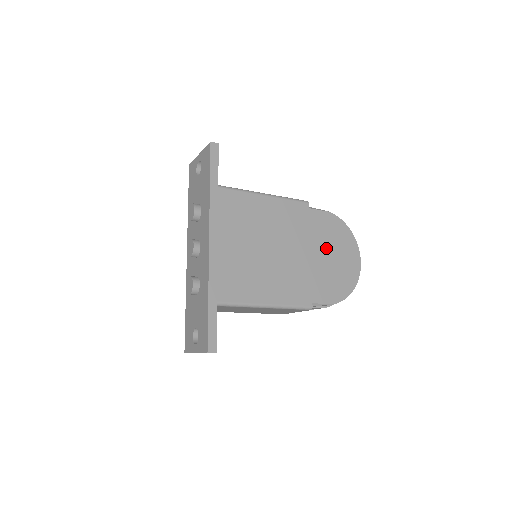
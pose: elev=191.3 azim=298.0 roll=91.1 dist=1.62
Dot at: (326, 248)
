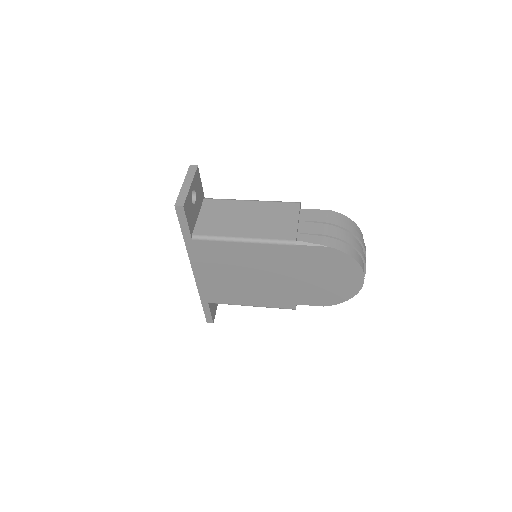
Dot at: (319, 273)
